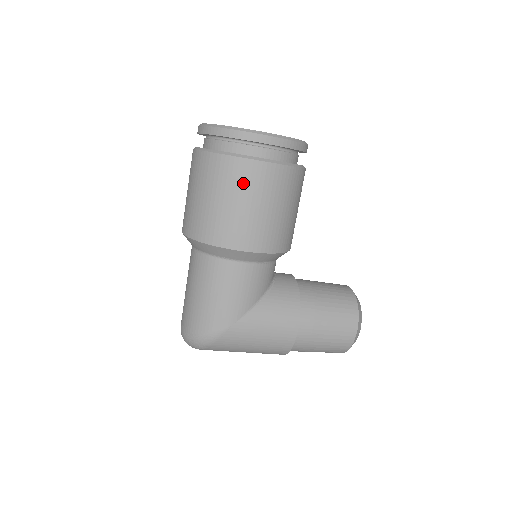
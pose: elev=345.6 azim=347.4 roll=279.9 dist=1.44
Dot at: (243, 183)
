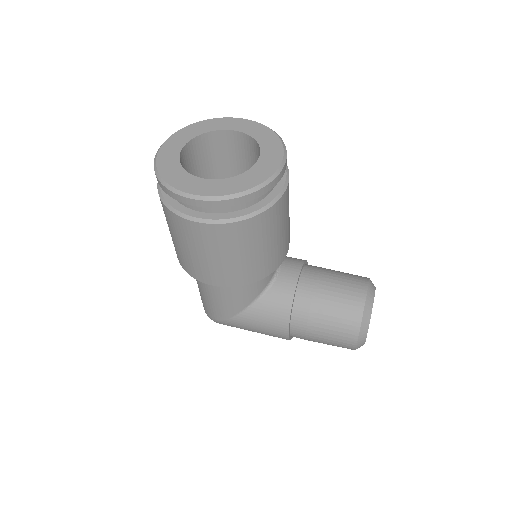
Dot at: (188, 236)
